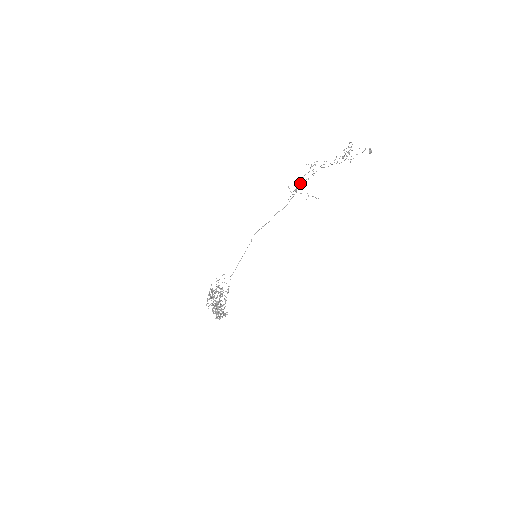
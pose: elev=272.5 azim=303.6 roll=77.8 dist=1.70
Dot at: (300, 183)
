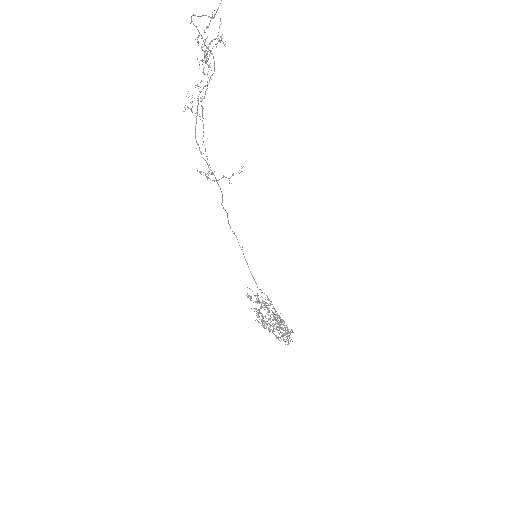
Dot at: occluded
